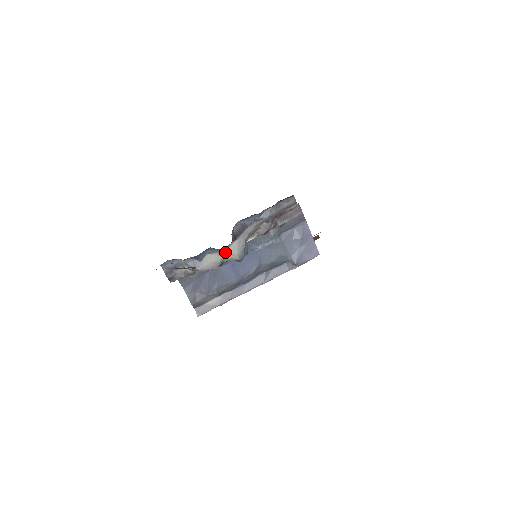
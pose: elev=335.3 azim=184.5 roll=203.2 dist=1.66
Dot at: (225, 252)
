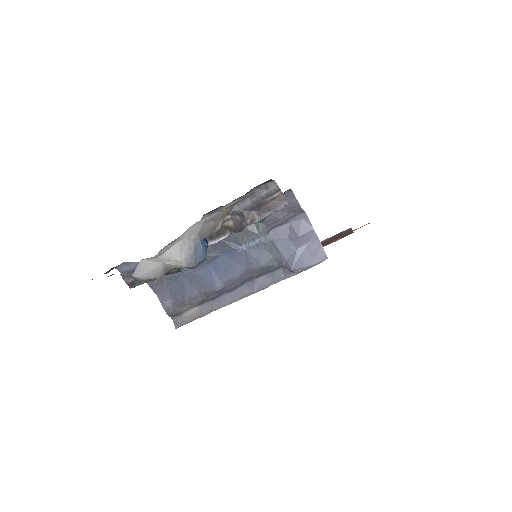
Dot at: (163, 258)
